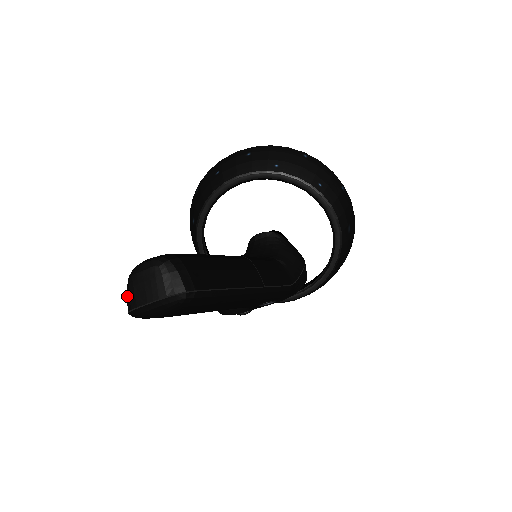
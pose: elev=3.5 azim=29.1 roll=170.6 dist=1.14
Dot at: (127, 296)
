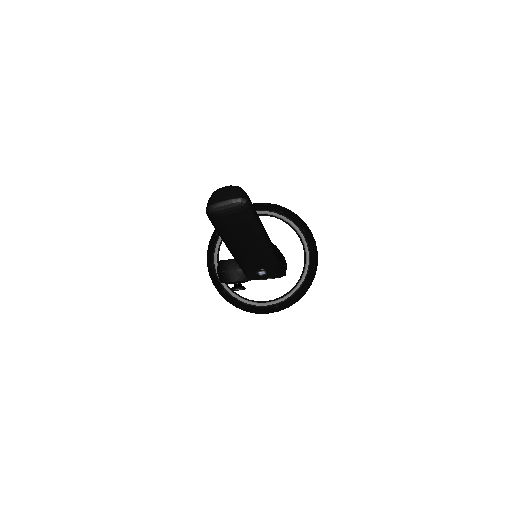
Dot at: (209, 200)
